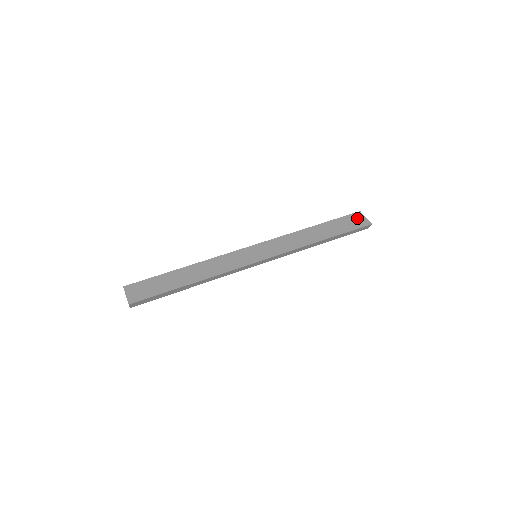
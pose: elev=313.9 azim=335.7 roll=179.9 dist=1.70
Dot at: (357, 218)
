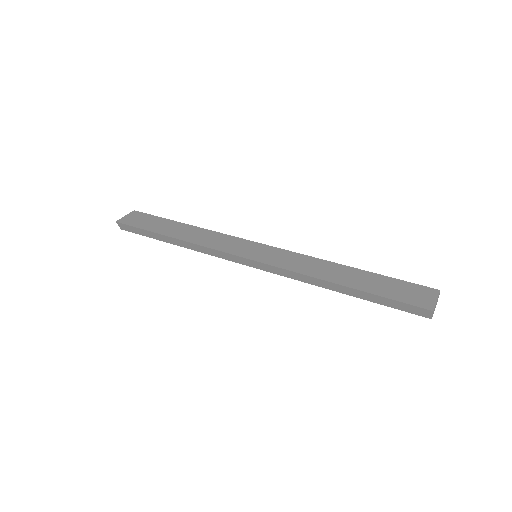
Dot at: (422, 293)
